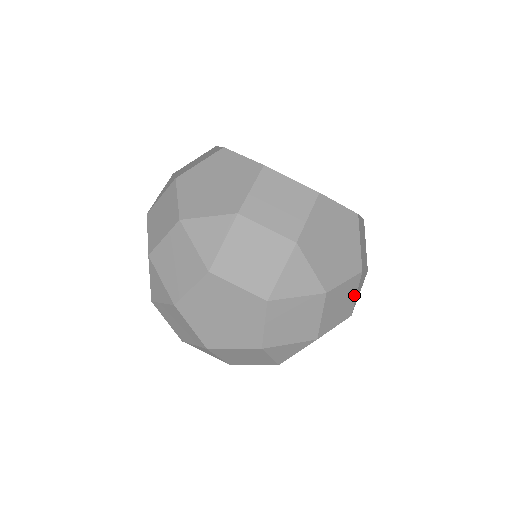
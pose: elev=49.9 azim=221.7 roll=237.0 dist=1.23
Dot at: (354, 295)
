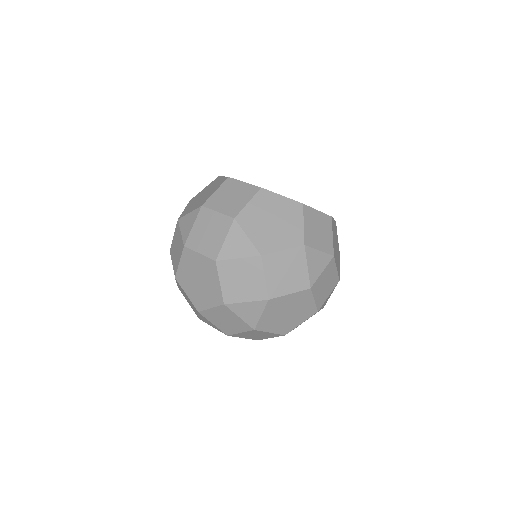
Dot at: (304, 267)
